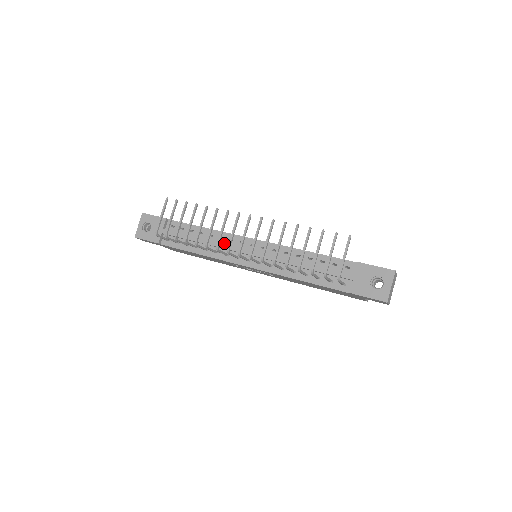
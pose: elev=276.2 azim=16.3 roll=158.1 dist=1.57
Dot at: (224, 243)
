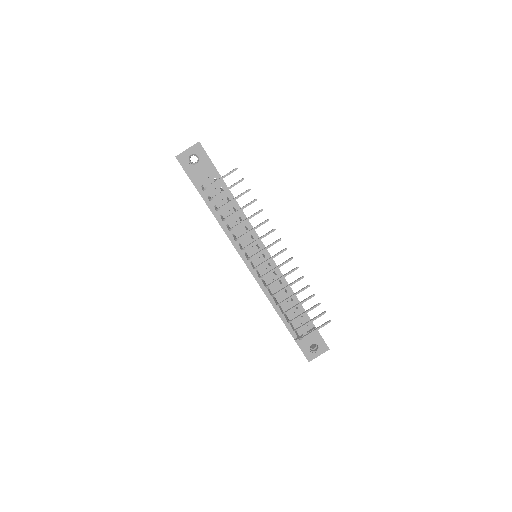
Dot at: (246, 237)
